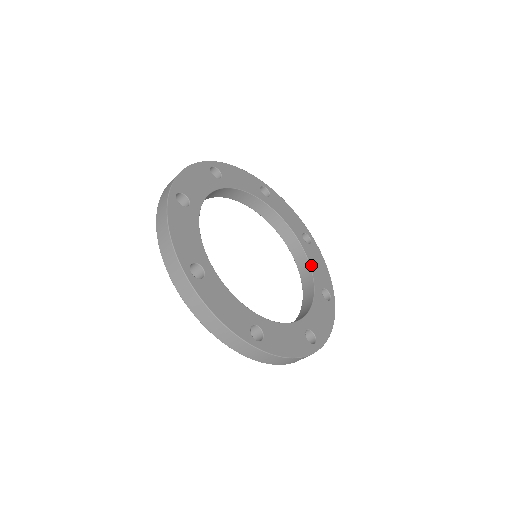
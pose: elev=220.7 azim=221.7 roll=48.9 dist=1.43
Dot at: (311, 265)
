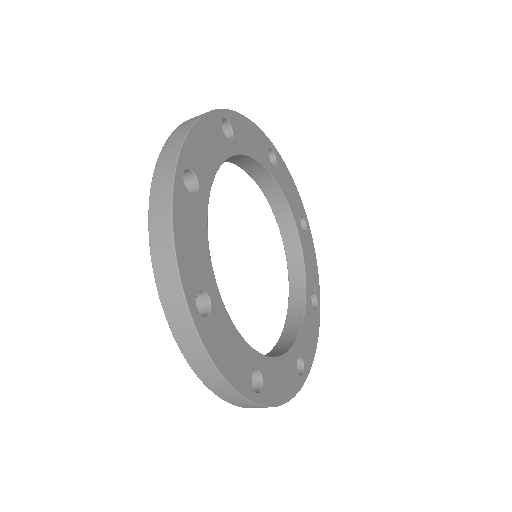
Dot at: (303, 324)
